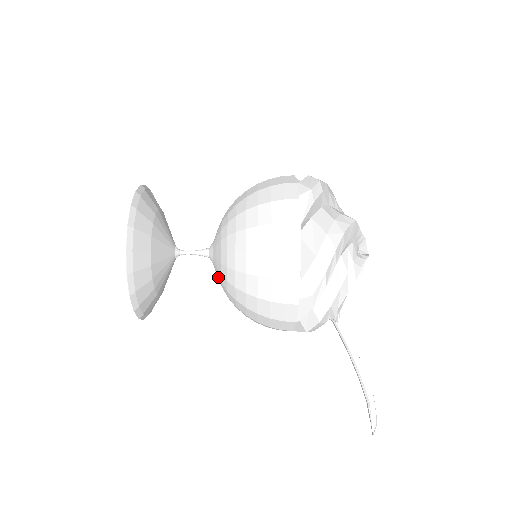
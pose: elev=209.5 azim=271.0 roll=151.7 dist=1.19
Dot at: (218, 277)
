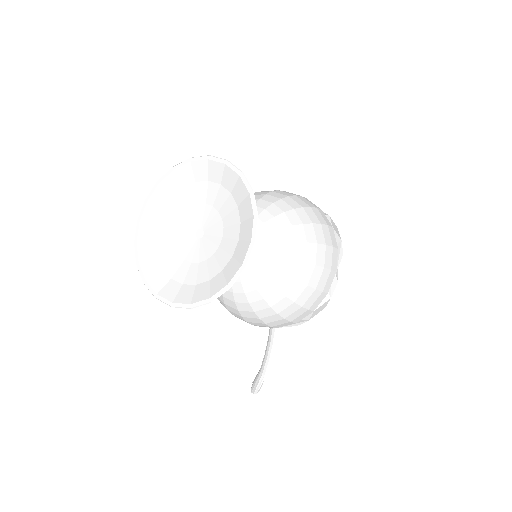
Dot at: occluded
